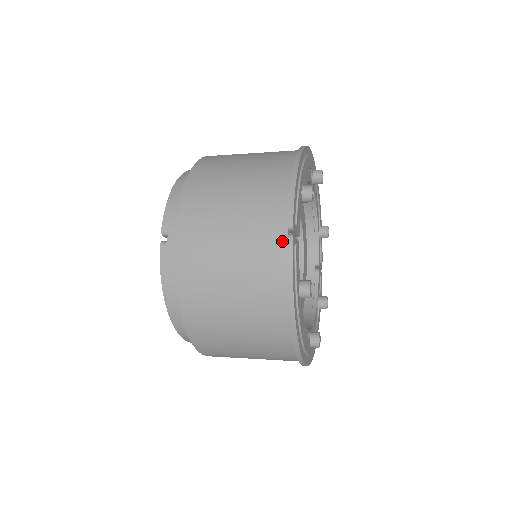
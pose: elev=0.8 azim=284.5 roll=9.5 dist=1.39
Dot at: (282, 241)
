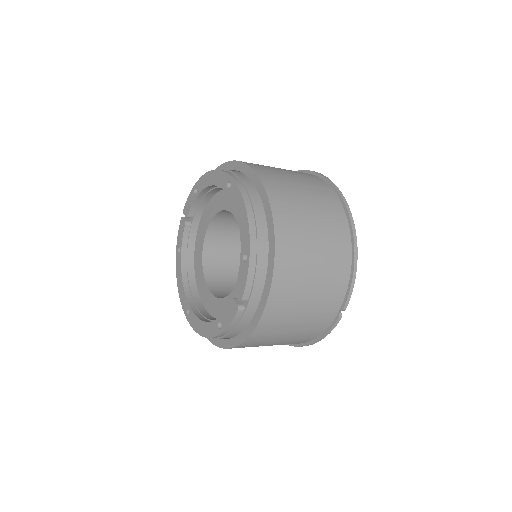
Dot at: (333, 317)
